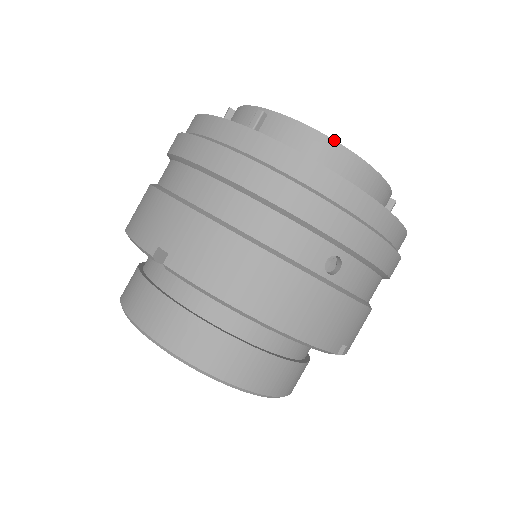
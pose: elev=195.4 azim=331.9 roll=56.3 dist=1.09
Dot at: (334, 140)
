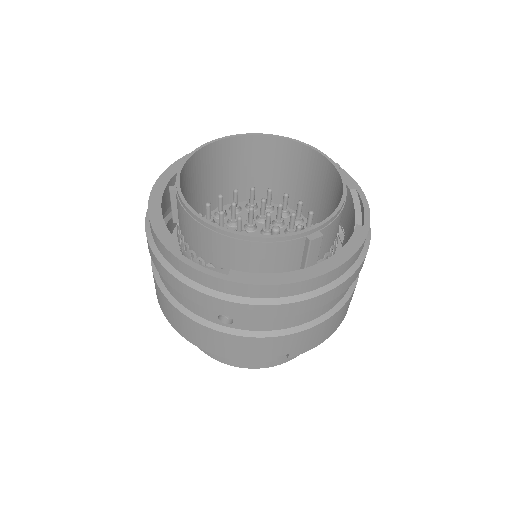
Dot at: (204, 222)
